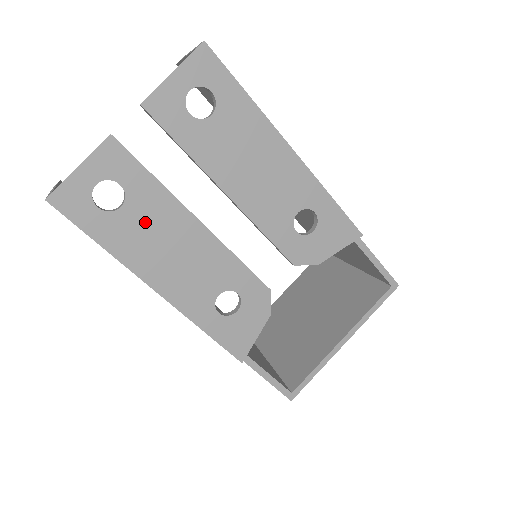
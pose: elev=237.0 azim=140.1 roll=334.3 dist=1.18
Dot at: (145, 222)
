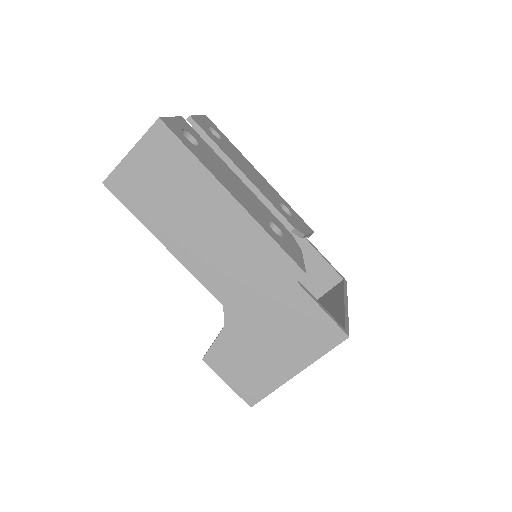
Dot at: (213, 160)
